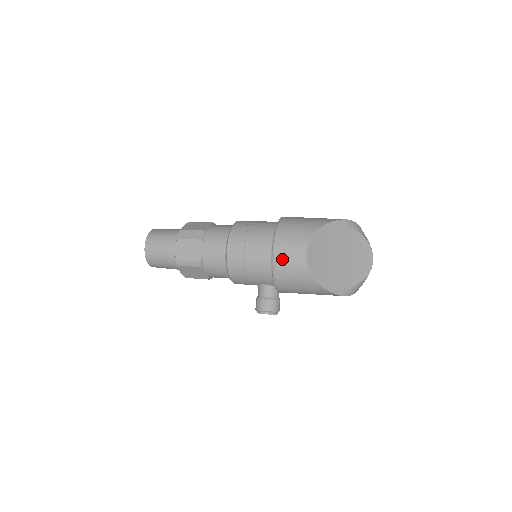
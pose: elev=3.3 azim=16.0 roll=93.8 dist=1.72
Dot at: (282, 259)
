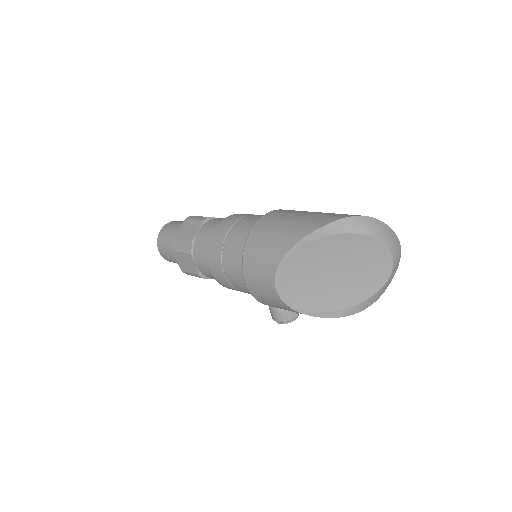
Dot at: (256, 292)
